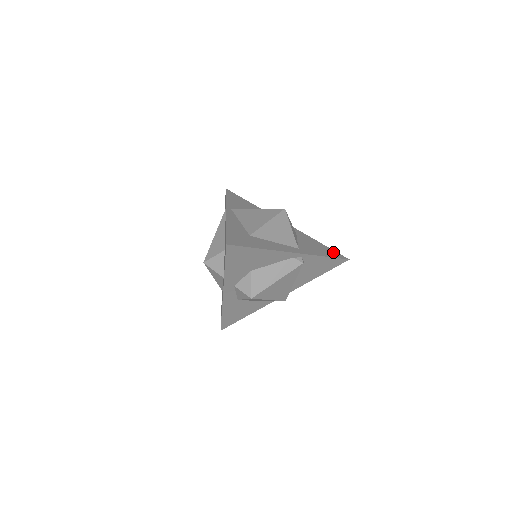
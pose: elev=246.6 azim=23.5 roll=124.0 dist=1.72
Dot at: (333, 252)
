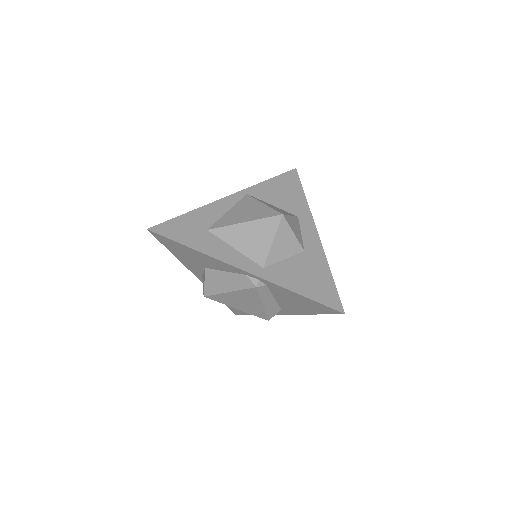
Dot at: (330, 294)
